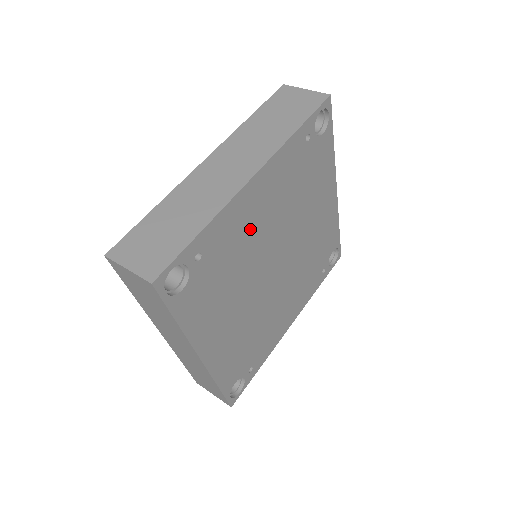
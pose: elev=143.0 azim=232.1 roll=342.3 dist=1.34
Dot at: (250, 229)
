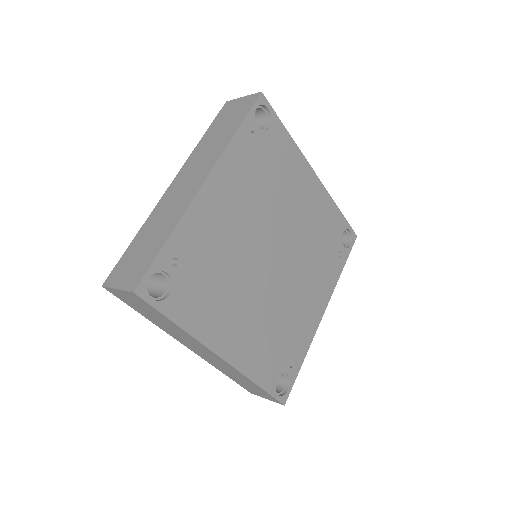
Dot at: (224, 228)
